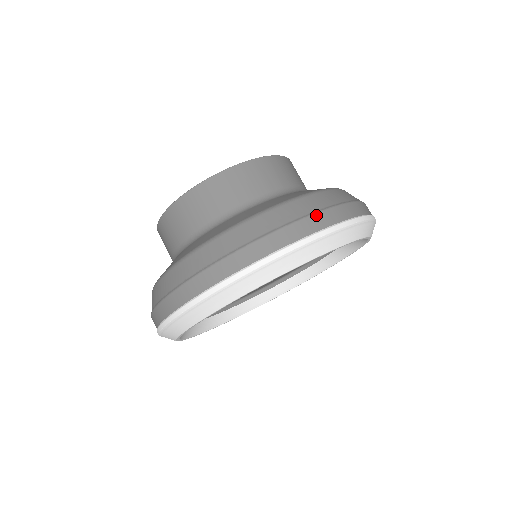
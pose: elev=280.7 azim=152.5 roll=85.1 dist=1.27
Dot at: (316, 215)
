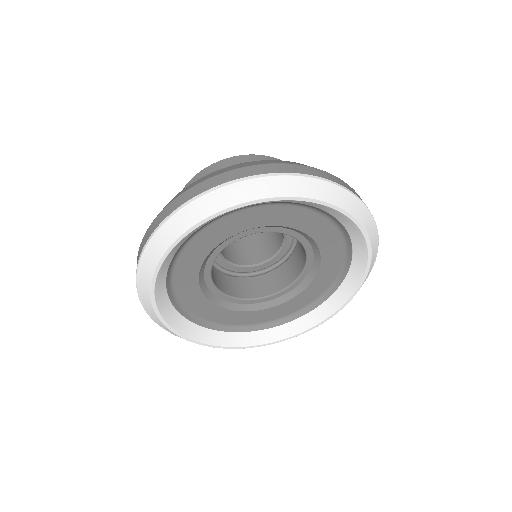
Dot at: (283, 164)
